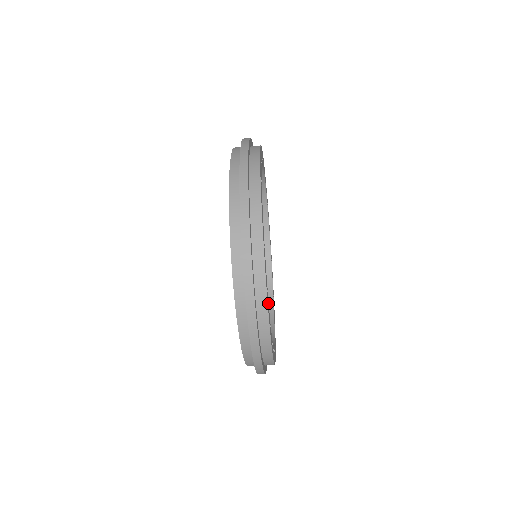
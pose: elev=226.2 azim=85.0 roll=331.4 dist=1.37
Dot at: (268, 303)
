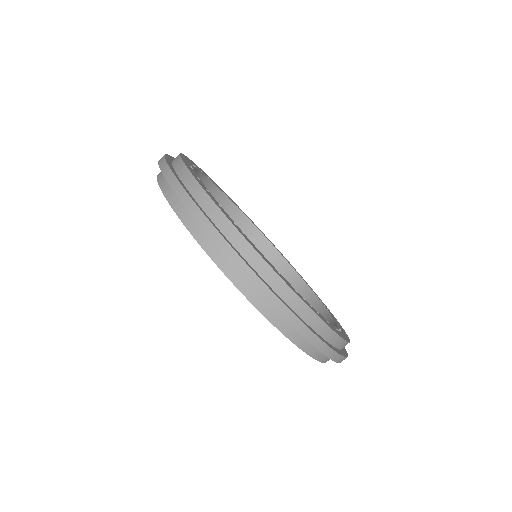
Dot at: (236, 226)
